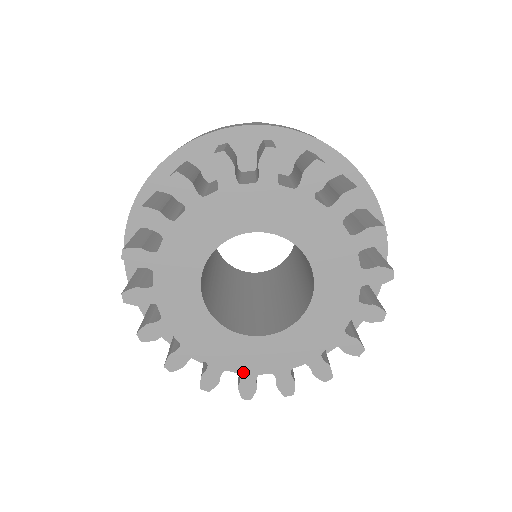
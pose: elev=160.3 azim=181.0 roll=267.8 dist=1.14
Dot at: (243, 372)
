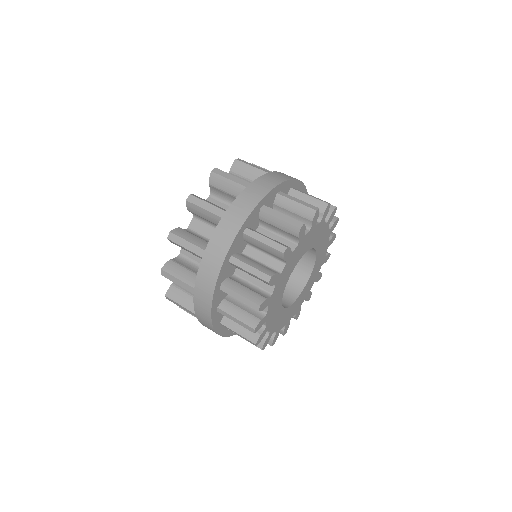
Dot at: (315, 281)
